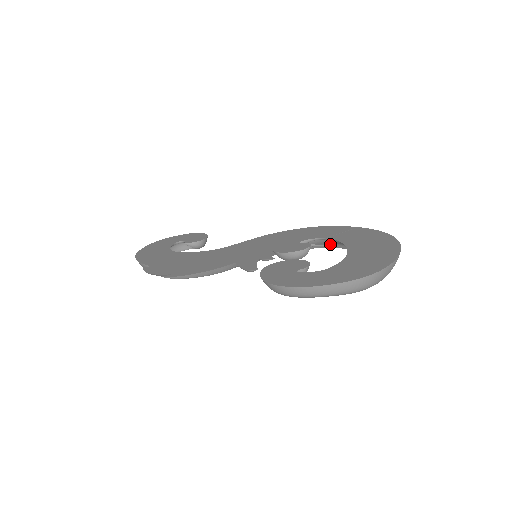
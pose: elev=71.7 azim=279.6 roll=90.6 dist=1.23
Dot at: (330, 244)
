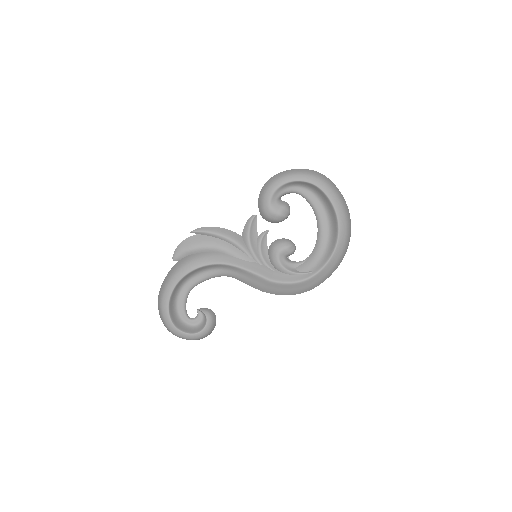
Dot at: (312, 269)
